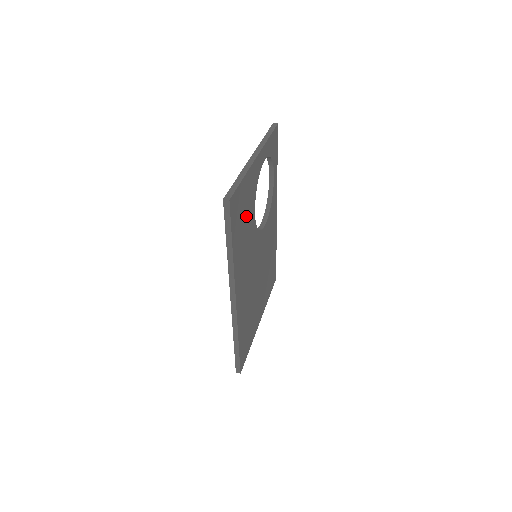
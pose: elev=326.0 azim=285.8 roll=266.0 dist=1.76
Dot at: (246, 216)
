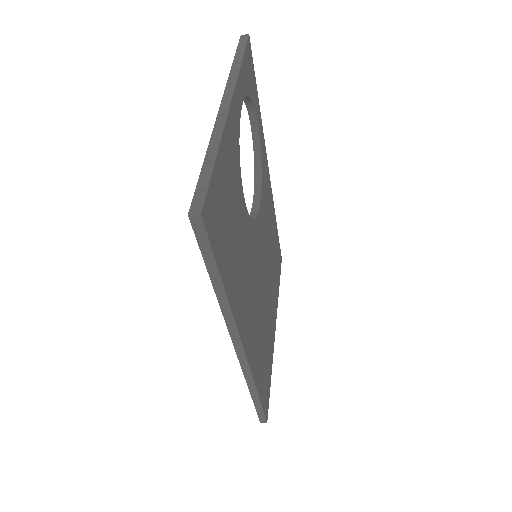
Dot at: (233, 216)
